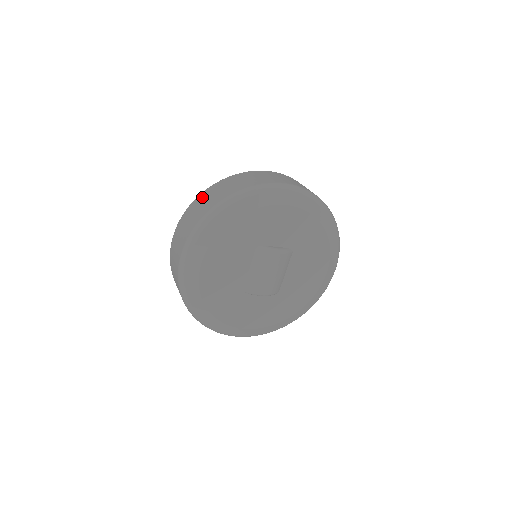
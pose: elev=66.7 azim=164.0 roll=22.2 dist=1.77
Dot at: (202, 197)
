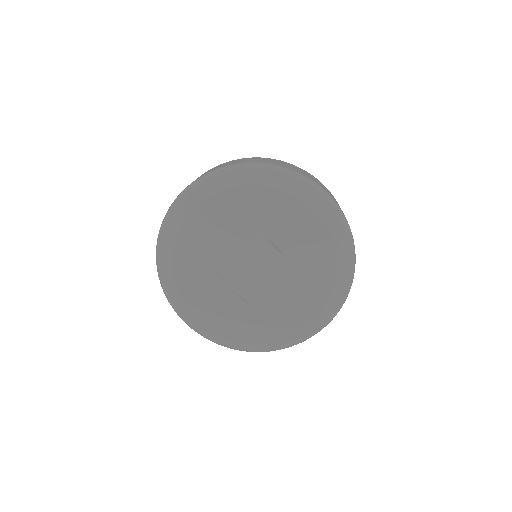
Dot at: (245, 158)
